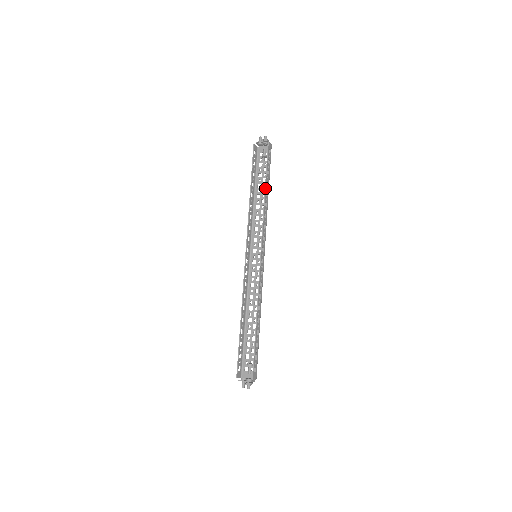
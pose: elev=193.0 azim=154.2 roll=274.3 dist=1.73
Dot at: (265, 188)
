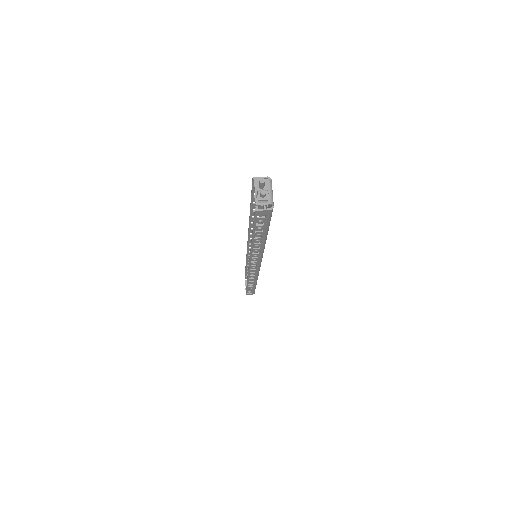
Dot at: (251, 240)
